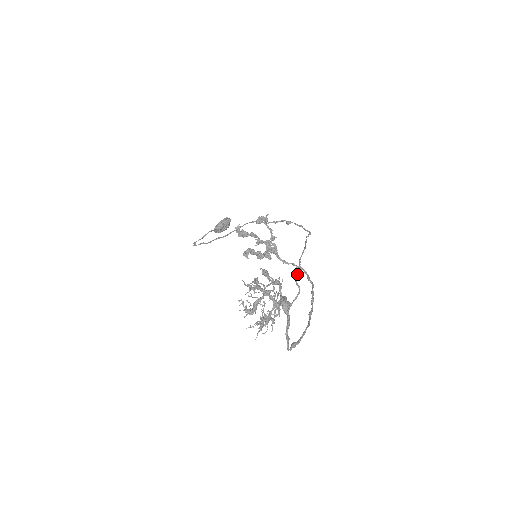
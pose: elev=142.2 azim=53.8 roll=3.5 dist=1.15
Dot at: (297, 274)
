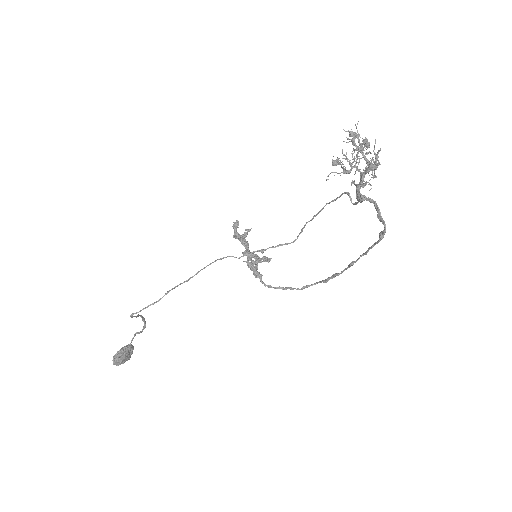
Dot at: (346, 192)
